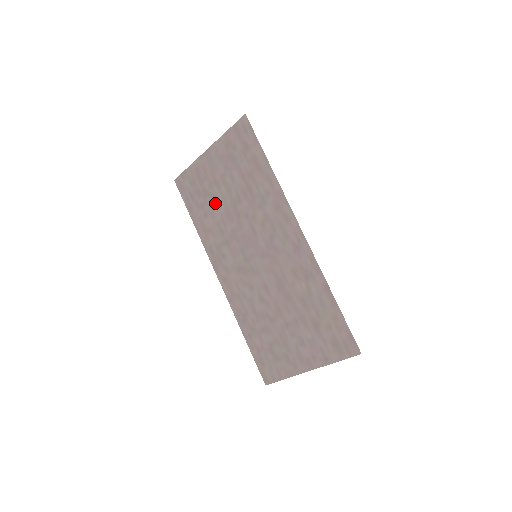
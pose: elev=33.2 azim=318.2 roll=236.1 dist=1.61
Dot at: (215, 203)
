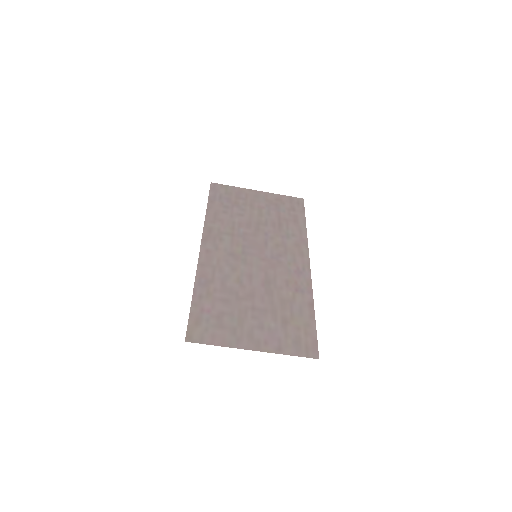
Dot at: (241, 213)
